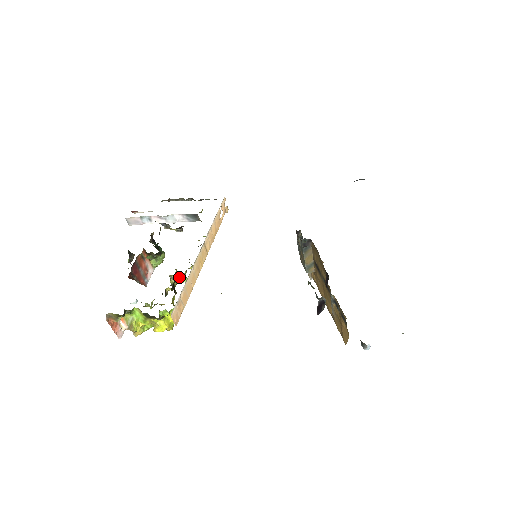
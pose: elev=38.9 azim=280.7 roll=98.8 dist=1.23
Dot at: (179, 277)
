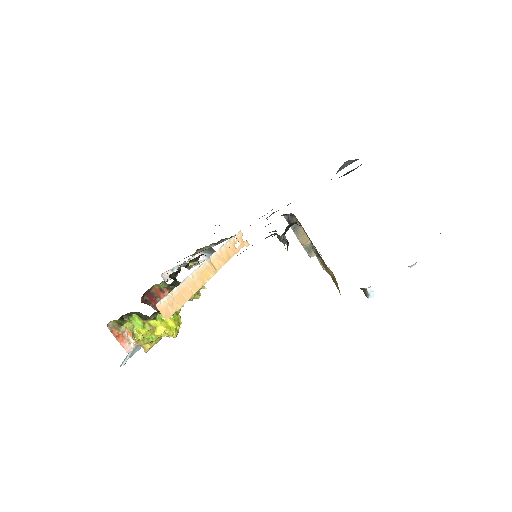
Dot at: occluded
